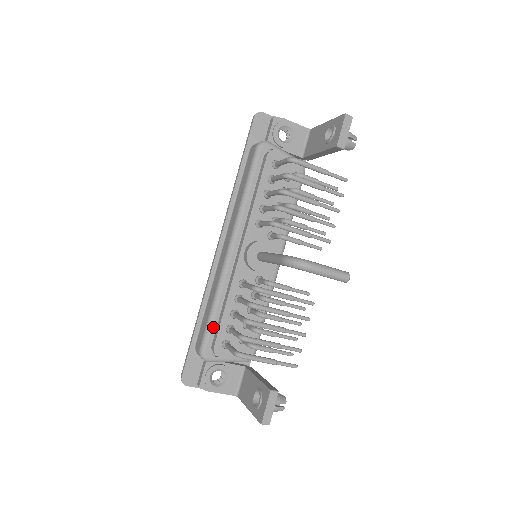
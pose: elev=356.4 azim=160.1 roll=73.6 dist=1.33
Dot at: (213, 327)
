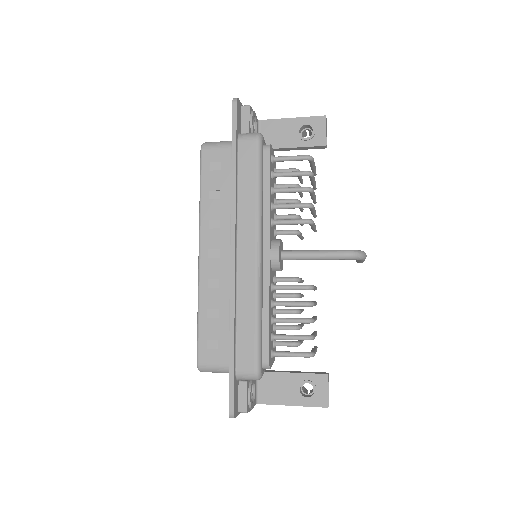
Dot at: (262, 341)
